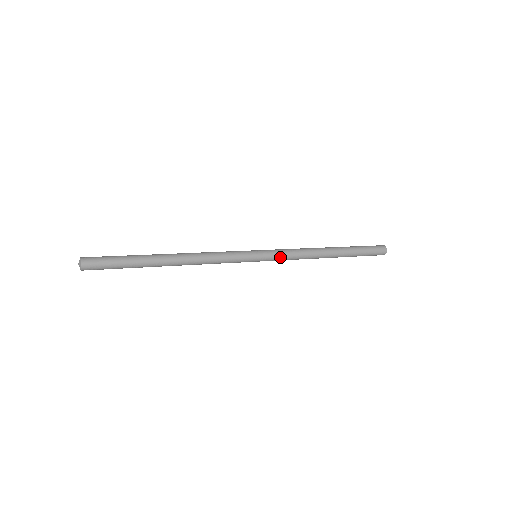
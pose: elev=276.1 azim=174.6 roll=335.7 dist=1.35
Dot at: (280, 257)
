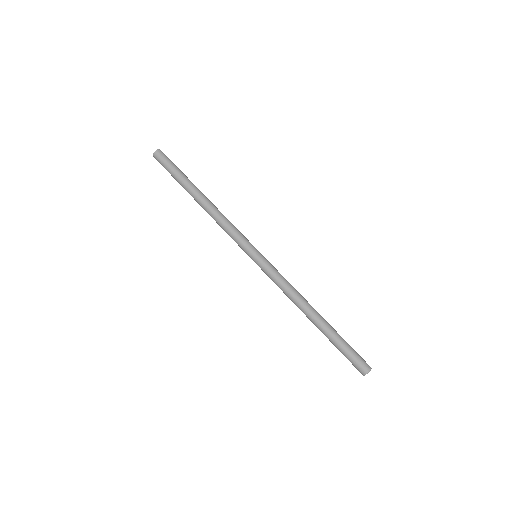
Dot at: (272, 271)
